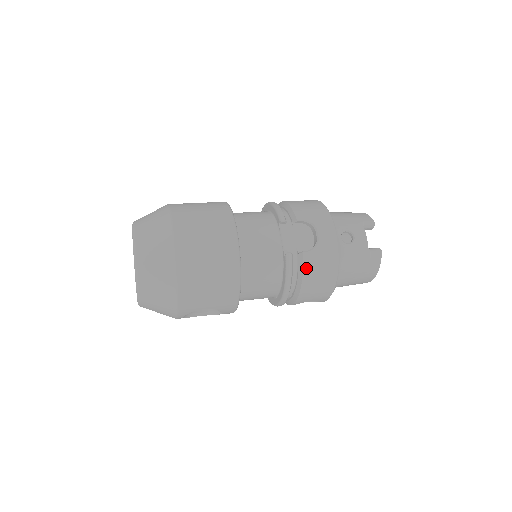
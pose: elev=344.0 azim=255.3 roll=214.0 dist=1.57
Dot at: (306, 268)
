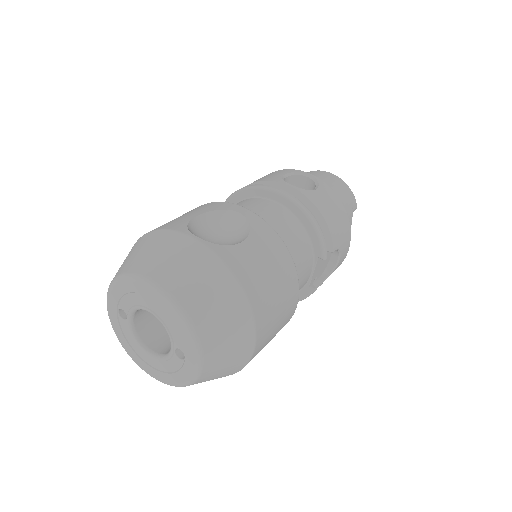
Dot at: occluded
